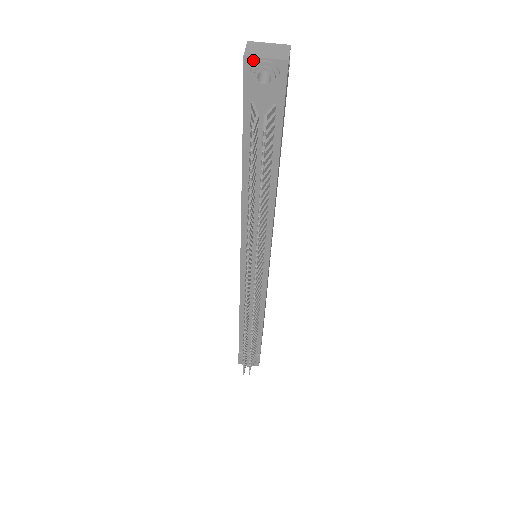
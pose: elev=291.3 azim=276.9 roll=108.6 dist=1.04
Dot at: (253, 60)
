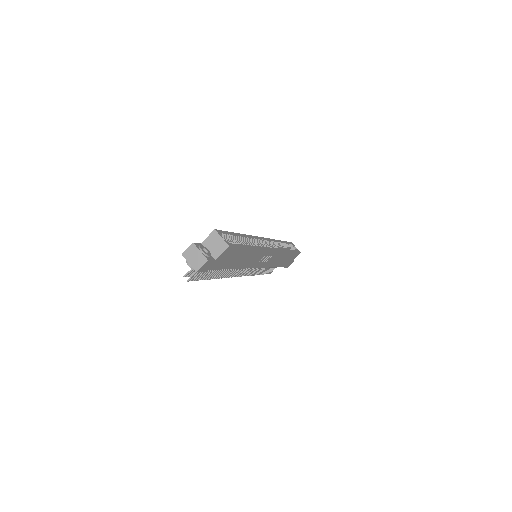
Dot at: (186, 258)
